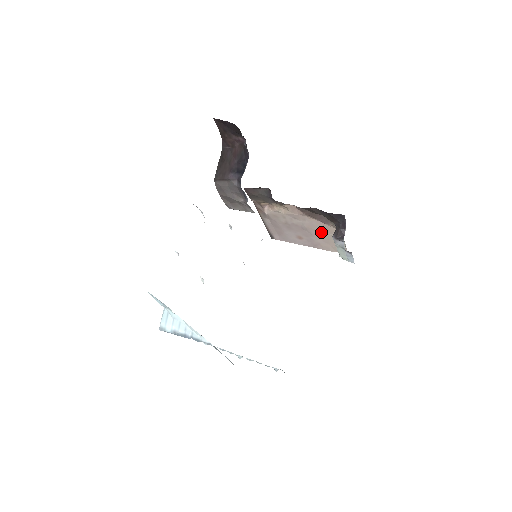
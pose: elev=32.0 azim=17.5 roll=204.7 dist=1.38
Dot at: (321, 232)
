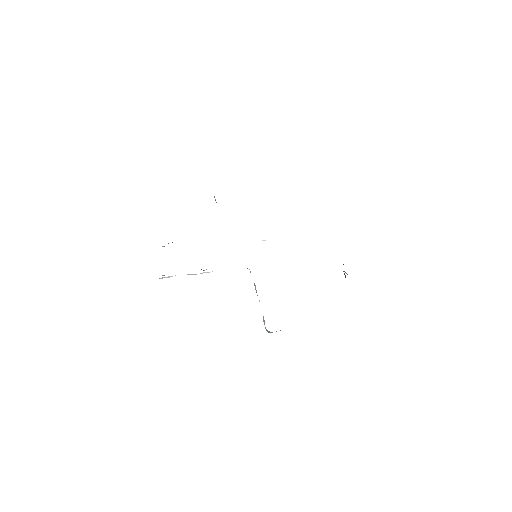
Dot at: occluded
